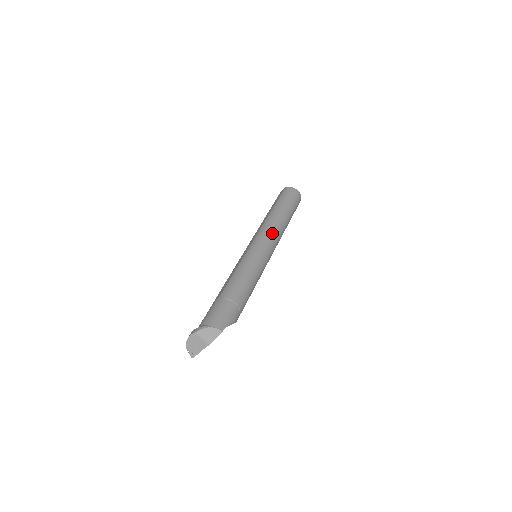
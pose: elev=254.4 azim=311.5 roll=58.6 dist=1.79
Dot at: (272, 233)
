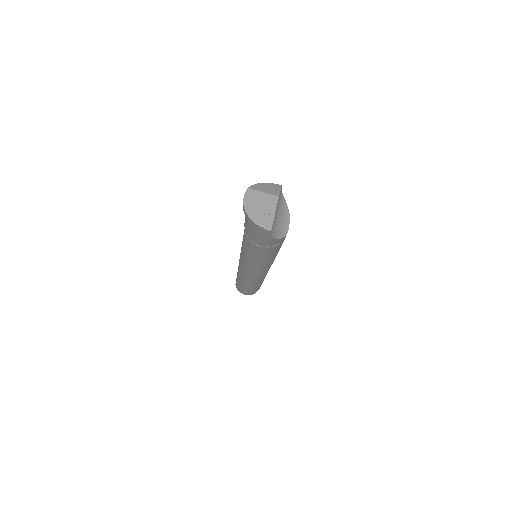
Dot at: occluded
